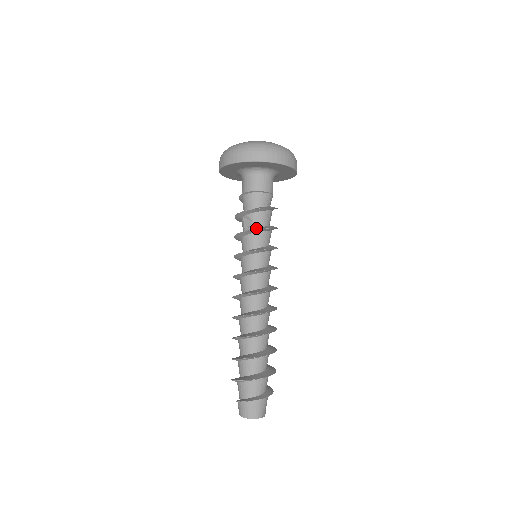
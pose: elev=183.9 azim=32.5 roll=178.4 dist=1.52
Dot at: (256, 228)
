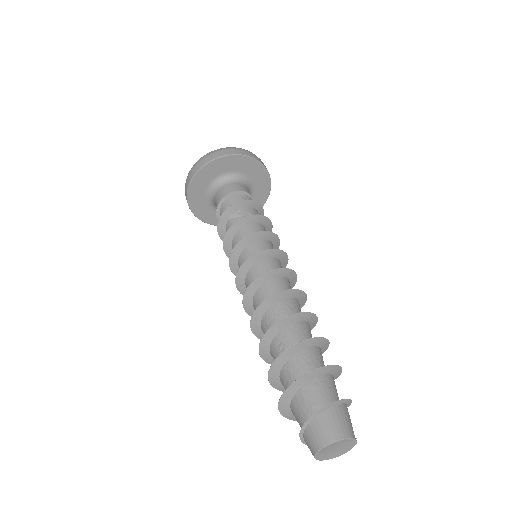
Dot at: (250, 220)
